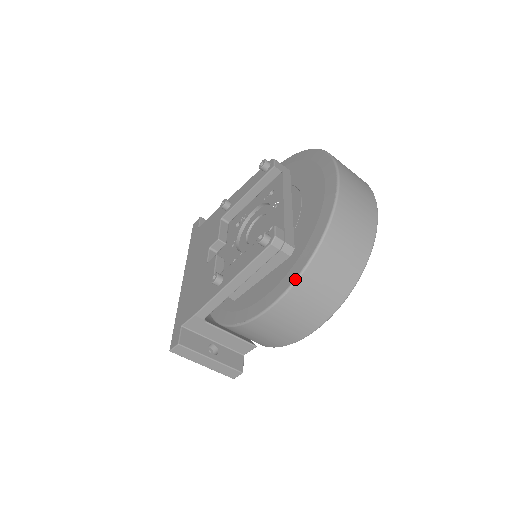
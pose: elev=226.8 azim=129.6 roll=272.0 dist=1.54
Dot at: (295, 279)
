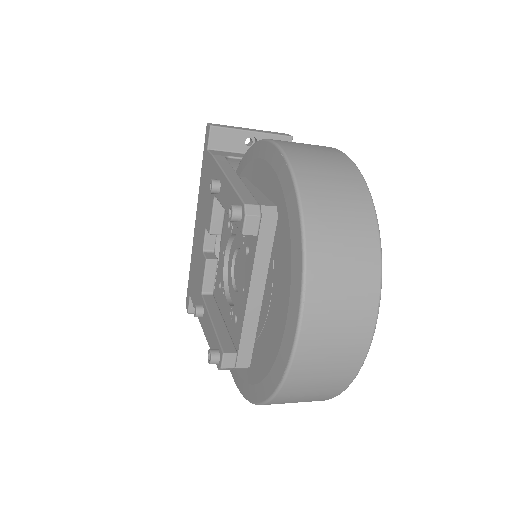
Dot at: (245, 398)
